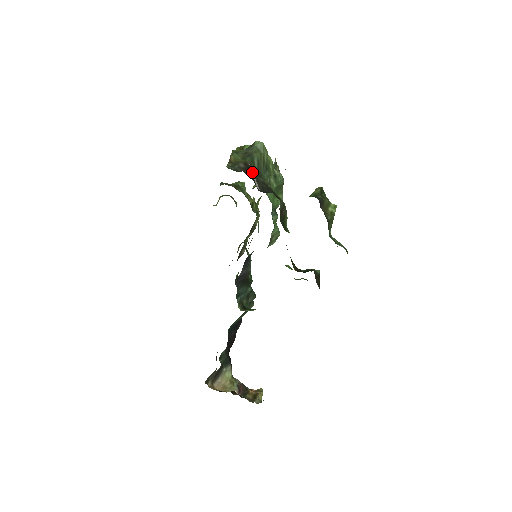
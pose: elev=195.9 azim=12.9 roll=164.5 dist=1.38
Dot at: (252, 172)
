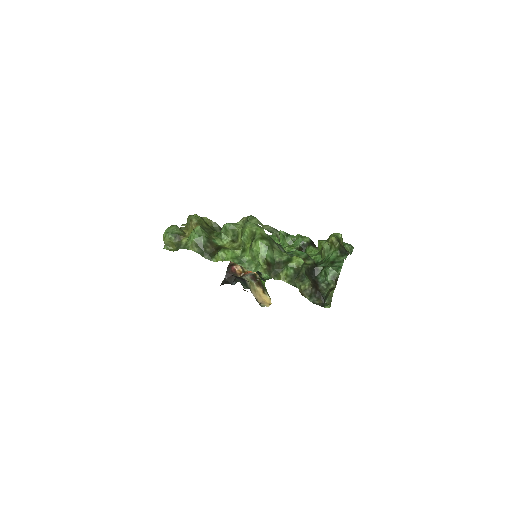
Dot at: (311, 281)
